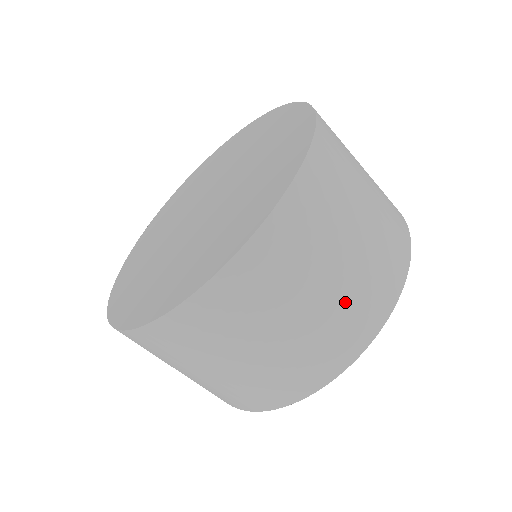
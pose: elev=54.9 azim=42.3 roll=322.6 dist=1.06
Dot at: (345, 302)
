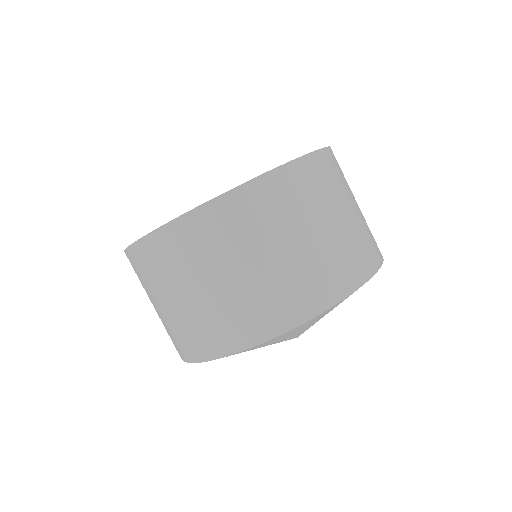
Dot at: (292, 274)
